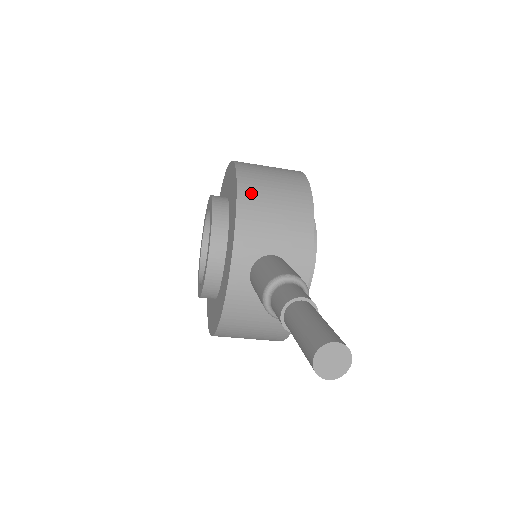
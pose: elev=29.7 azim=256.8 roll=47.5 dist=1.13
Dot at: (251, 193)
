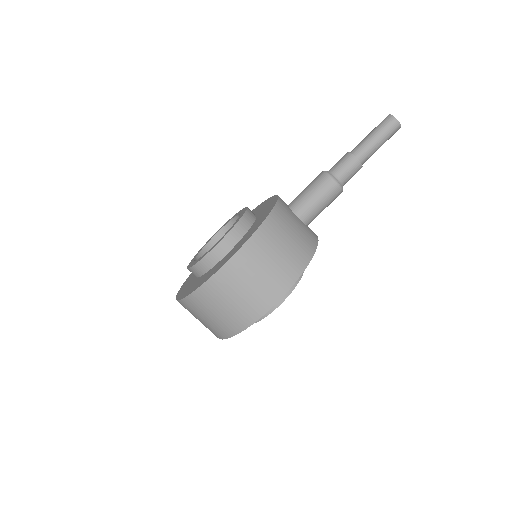
Dot at: occluded
